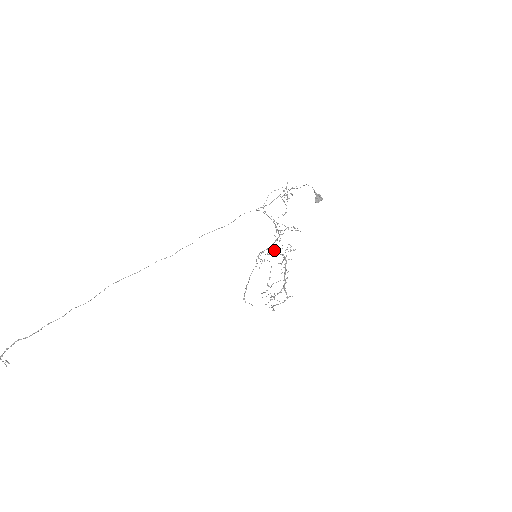
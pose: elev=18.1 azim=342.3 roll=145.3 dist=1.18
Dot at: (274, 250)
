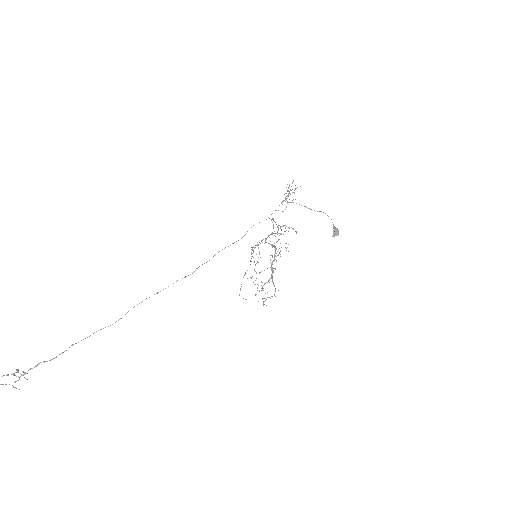
Dot at: occluded
